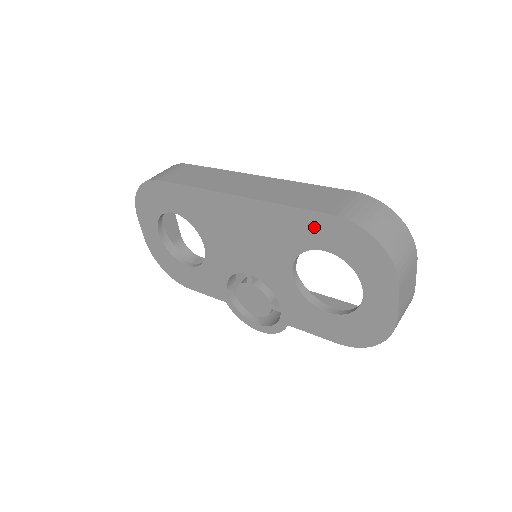
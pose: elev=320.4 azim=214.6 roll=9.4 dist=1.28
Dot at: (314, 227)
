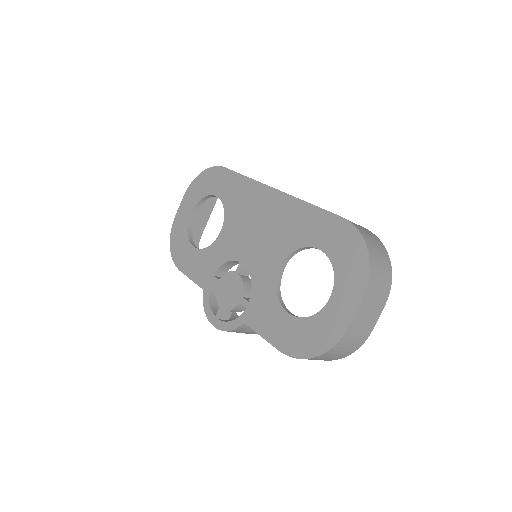
Dot at: (322, 226)
